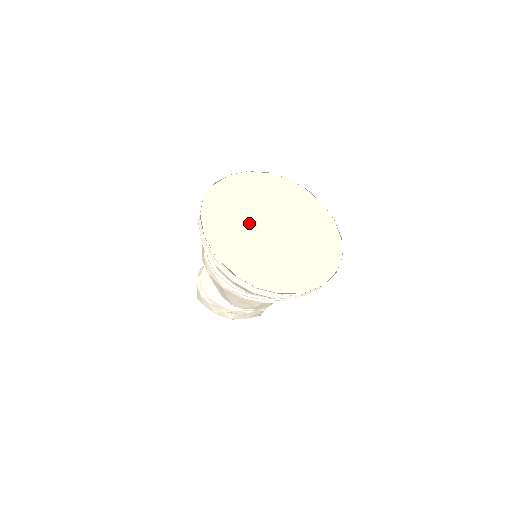
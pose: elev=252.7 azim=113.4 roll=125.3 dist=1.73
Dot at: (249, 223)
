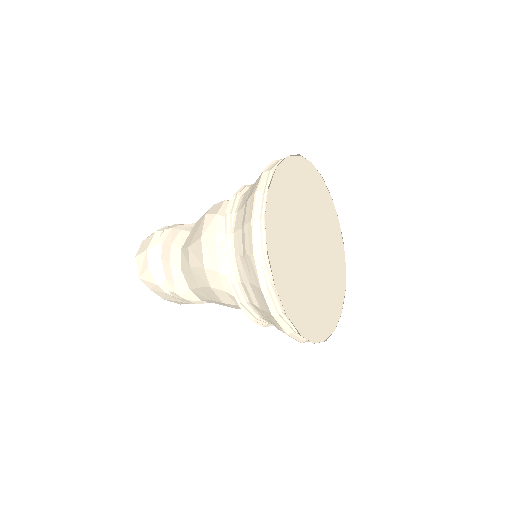
Dot at: (299, 248)
